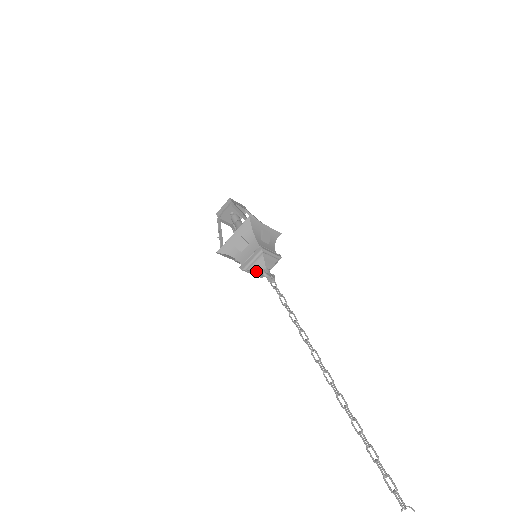
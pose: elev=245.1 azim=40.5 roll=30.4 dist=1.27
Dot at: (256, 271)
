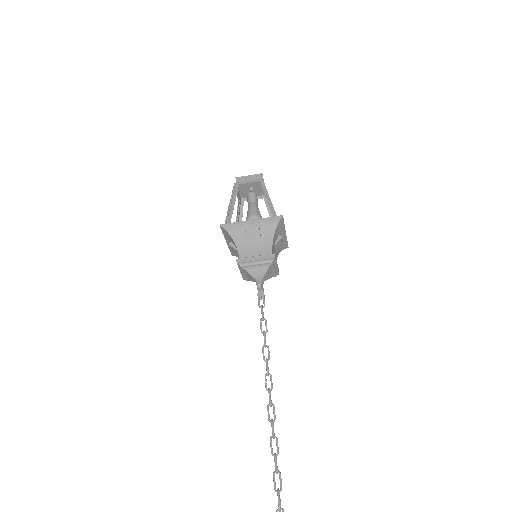
Dot at: (250, 274)
